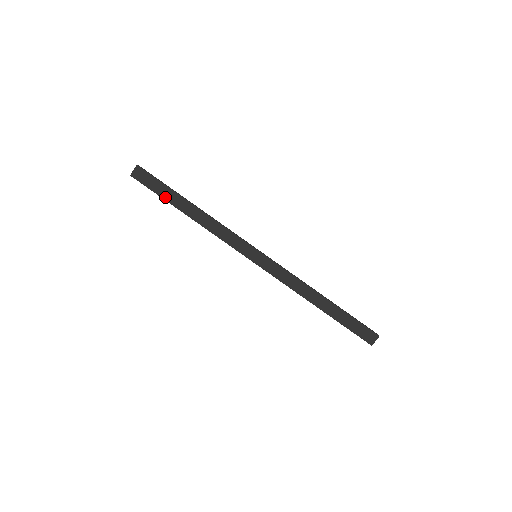
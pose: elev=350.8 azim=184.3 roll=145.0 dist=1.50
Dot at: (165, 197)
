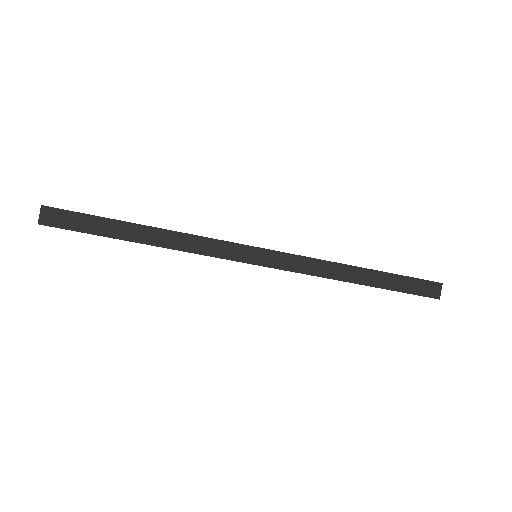
Dot at: (101, 232)
